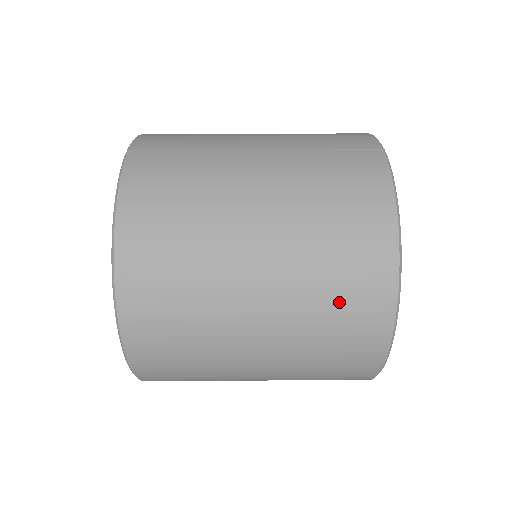
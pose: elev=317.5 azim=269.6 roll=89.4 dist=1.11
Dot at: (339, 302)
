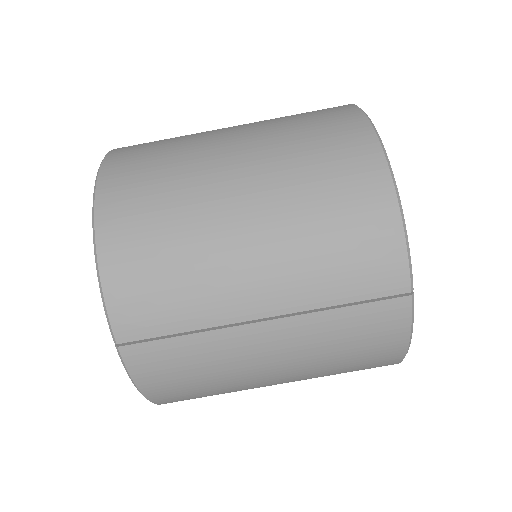
Dot at: occluded
